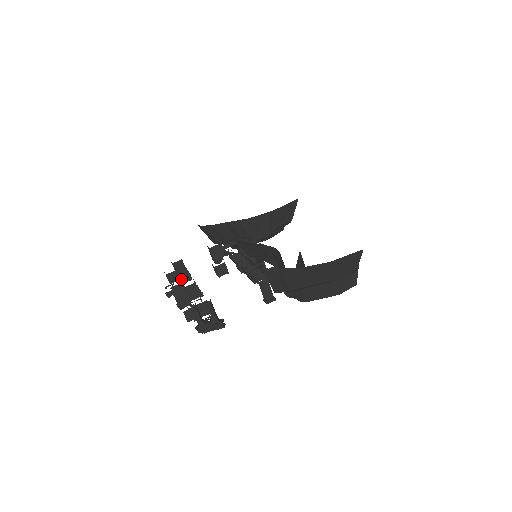
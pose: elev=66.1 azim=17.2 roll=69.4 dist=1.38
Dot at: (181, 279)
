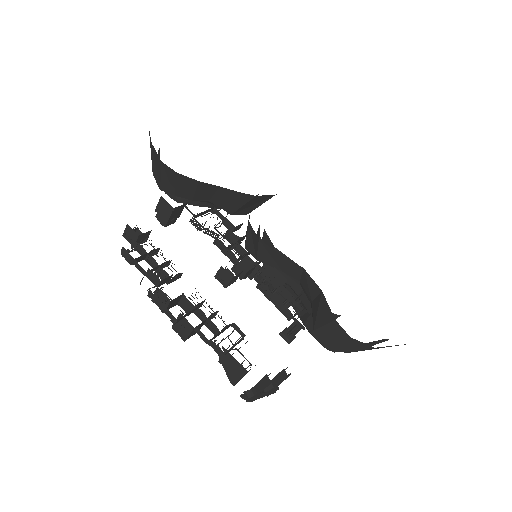
Dot at: (171, 279)
